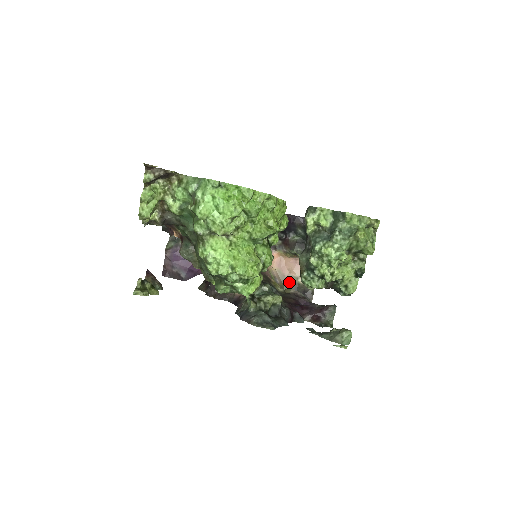
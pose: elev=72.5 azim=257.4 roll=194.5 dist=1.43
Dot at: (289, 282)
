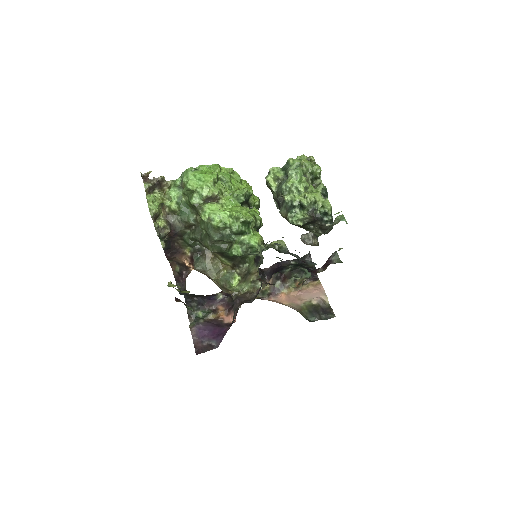
Dot at: (305, 307)
